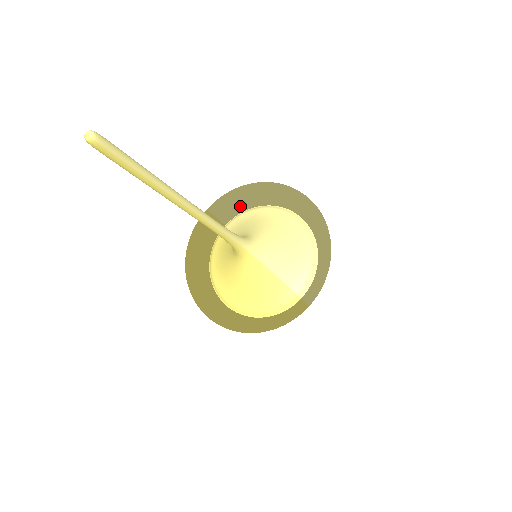
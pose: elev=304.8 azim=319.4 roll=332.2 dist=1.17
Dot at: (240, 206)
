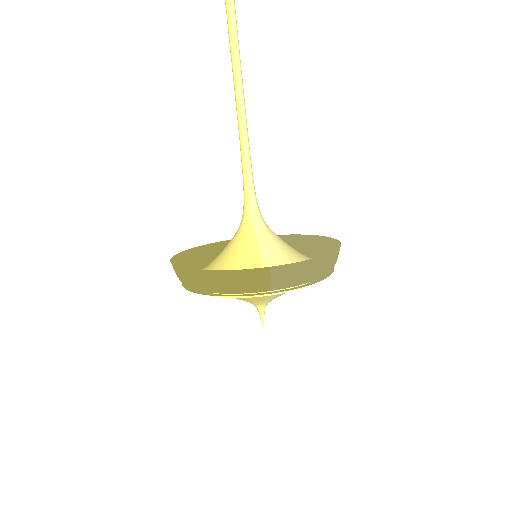
Dot at: occluded
